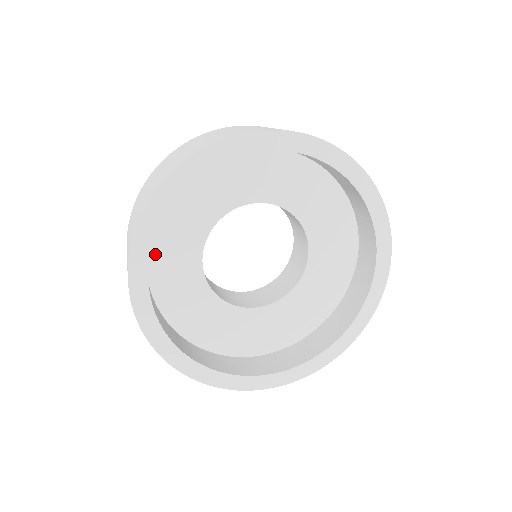
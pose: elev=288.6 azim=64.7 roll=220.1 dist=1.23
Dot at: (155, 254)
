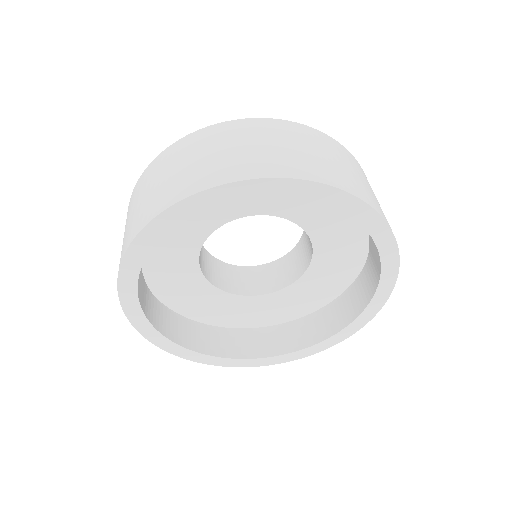
Dot at: (165, 291)
